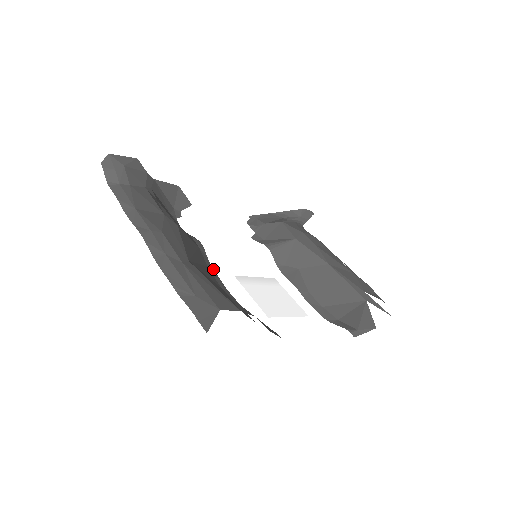
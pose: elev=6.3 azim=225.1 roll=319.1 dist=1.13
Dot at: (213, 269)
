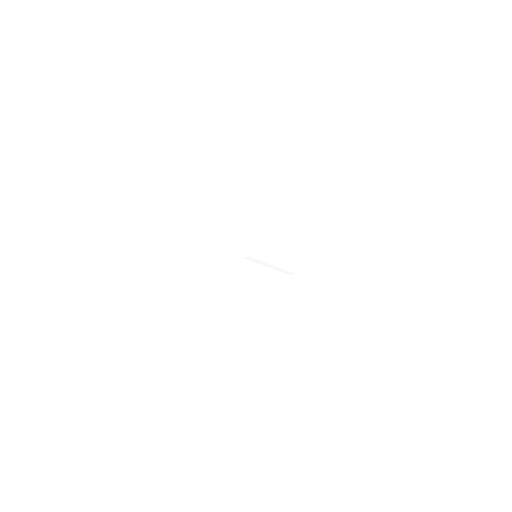
Dot at: occluded
